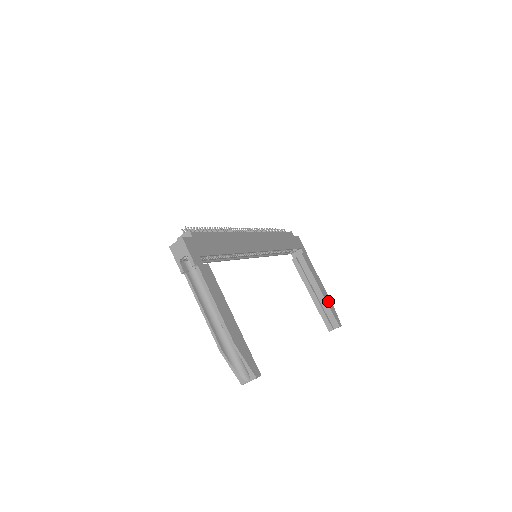
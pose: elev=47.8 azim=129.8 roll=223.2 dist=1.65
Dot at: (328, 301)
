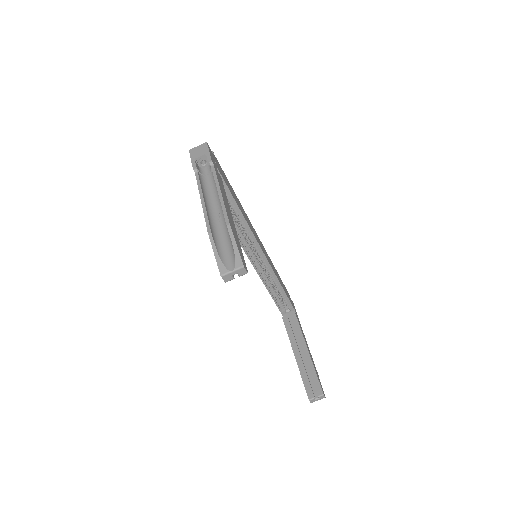
Dot at: (314, 366)
